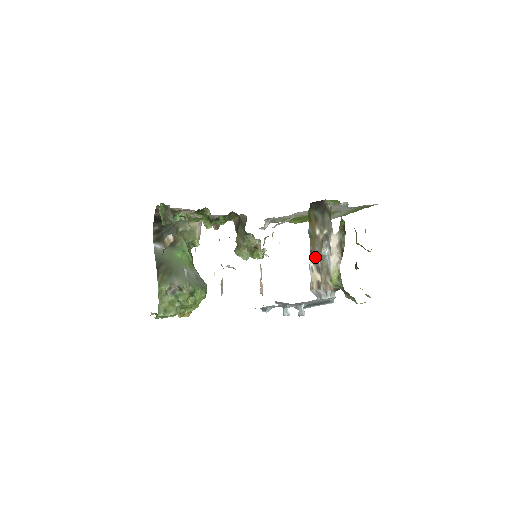
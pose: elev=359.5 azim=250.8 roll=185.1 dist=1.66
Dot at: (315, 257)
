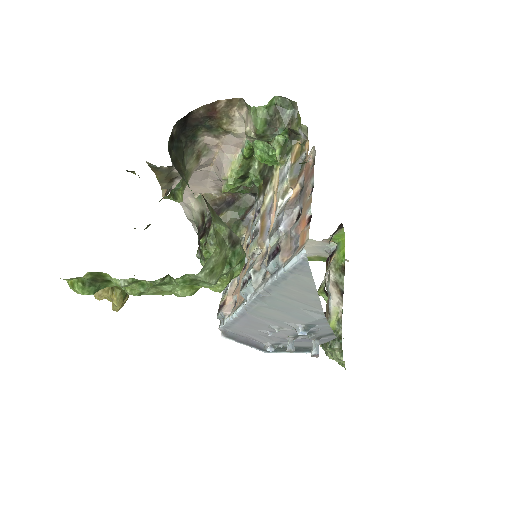
Dot at: occluded
